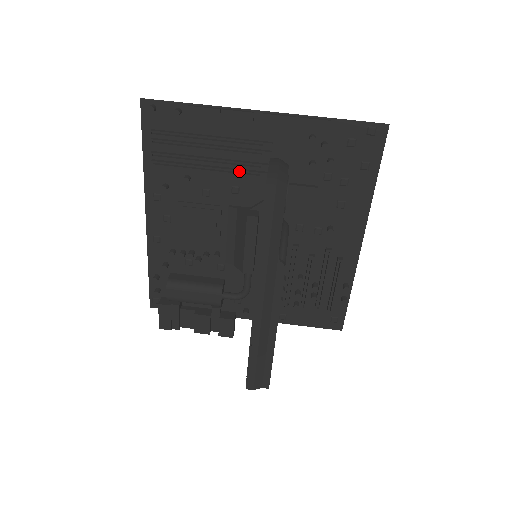
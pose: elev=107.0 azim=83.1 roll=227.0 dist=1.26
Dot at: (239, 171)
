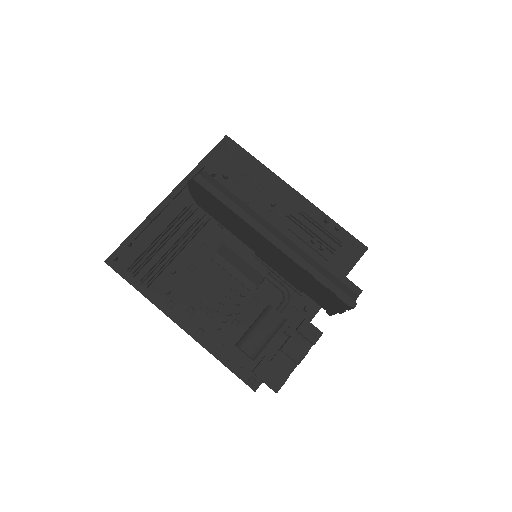
Dot at: (192, 233)
